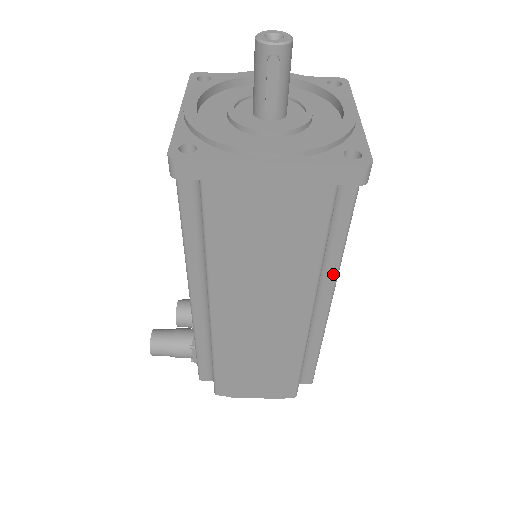
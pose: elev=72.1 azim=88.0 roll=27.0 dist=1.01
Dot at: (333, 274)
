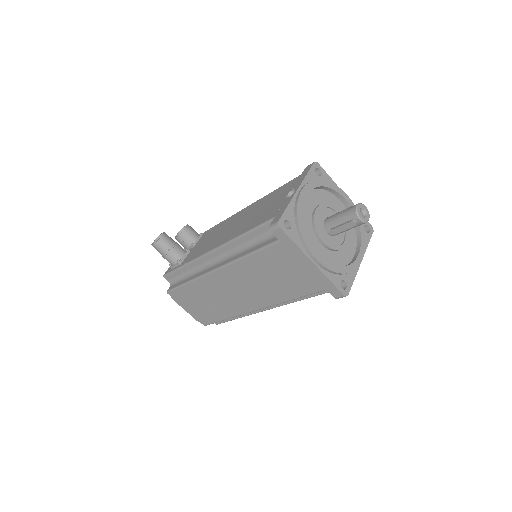
Dot at: (285, 303)
